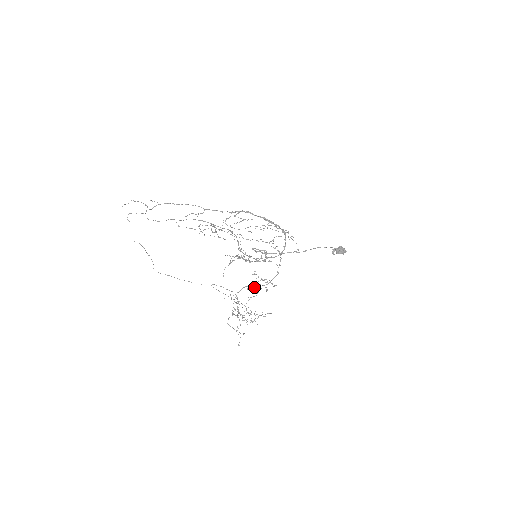
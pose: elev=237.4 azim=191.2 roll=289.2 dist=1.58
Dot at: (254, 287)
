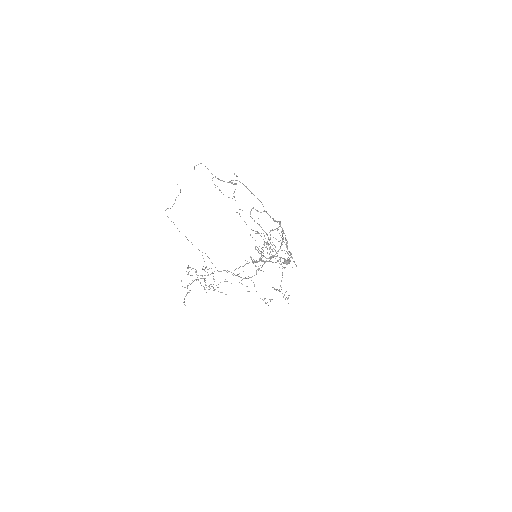
Dot at: occluded
